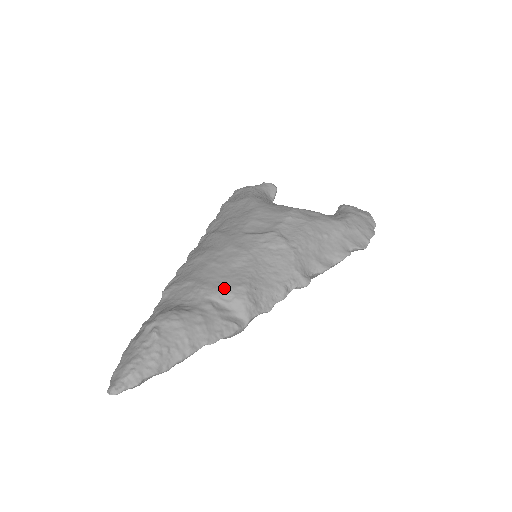
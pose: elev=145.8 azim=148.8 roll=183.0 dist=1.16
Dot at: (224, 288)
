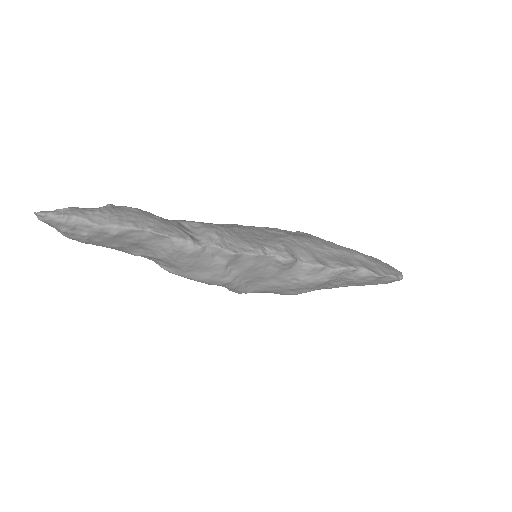
Dot at: (198, 222)
